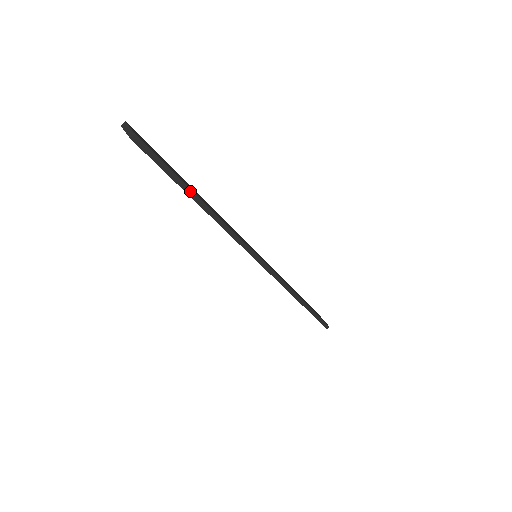
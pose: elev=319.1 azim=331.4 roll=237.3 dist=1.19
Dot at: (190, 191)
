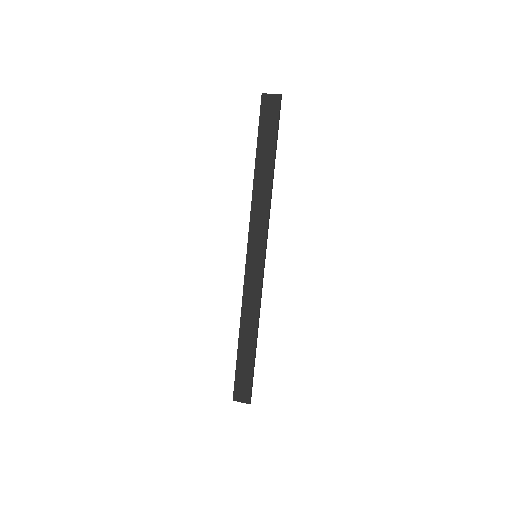
Dot at: (275, 154)
